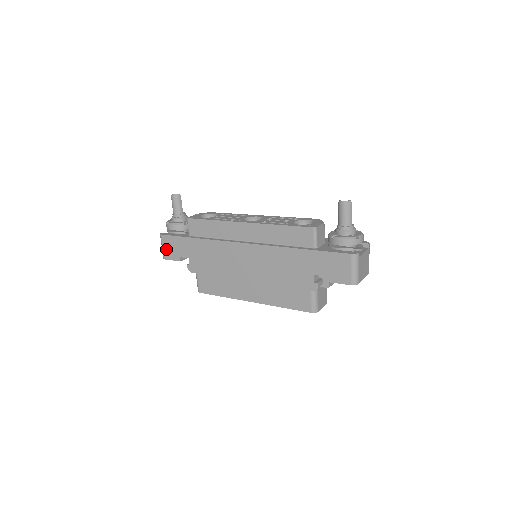
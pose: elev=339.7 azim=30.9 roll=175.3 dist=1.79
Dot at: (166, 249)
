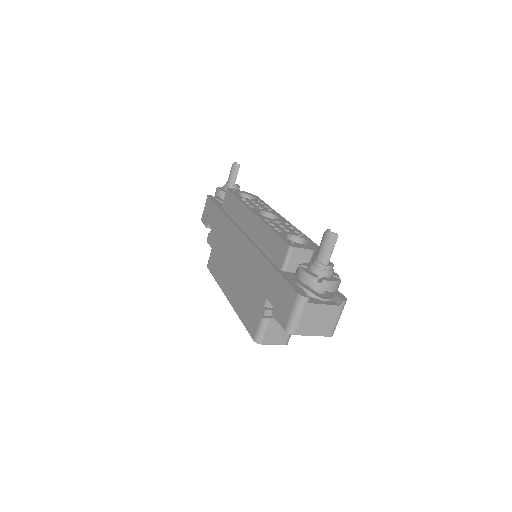
Dot at: (205, 211)
